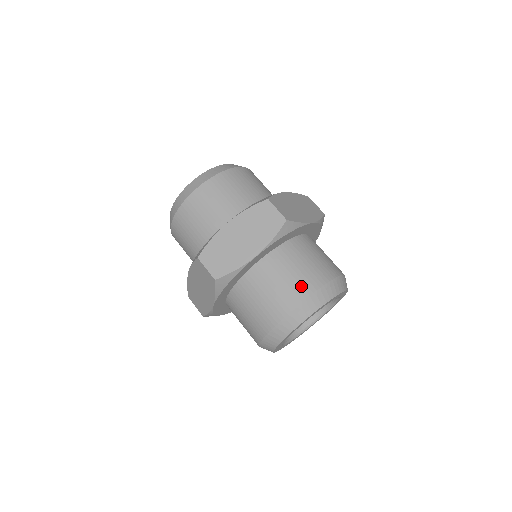
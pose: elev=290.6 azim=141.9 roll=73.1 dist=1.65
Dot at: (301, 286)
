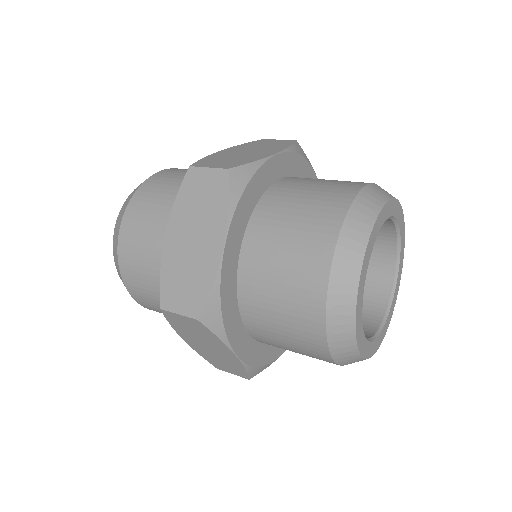
Dot at: occluded
